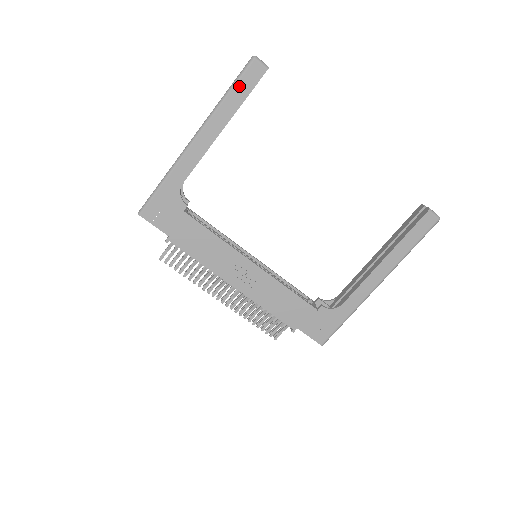
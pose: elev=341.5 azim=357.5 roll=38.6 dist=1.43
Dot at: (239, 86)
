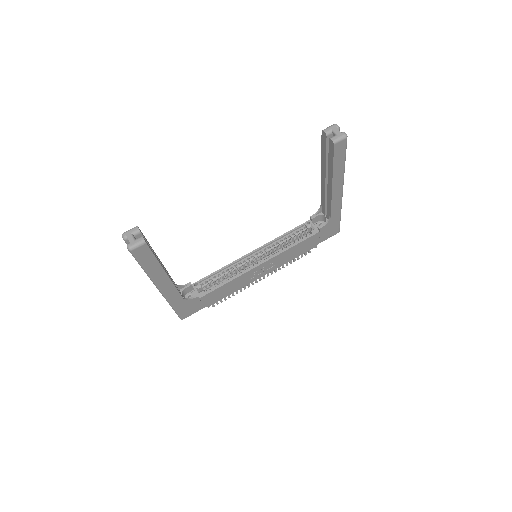
Dot at: (145, 262)
